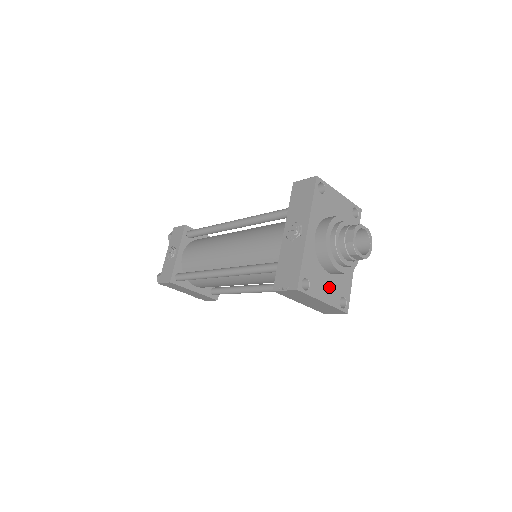
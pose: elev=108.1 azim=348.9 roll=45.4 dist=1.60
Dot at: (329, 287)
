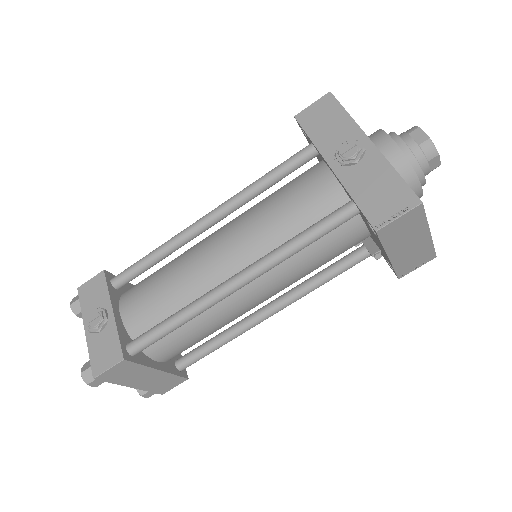
Dot at: occluded
